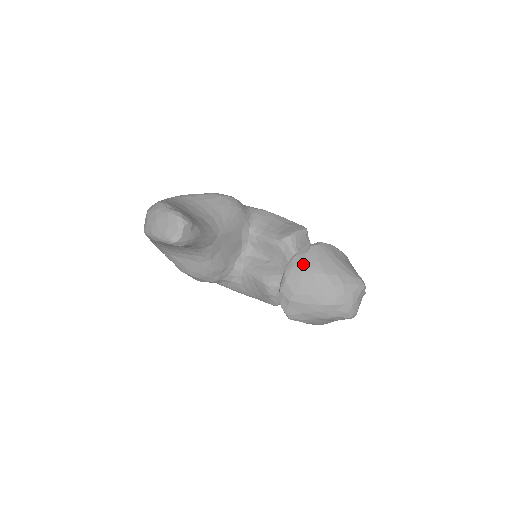
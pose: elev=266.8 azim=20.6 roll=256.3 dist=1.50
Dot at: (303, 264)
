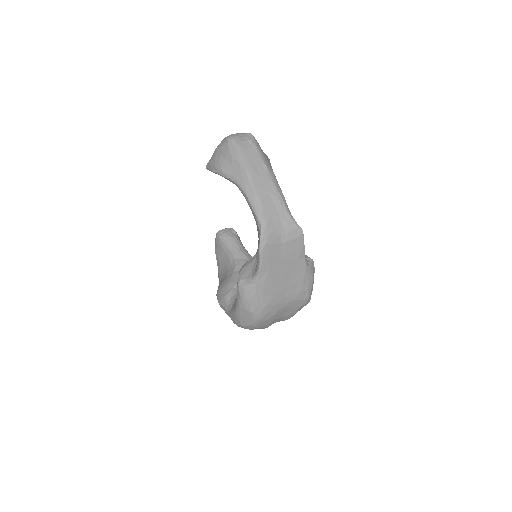
Dot at: occluded
